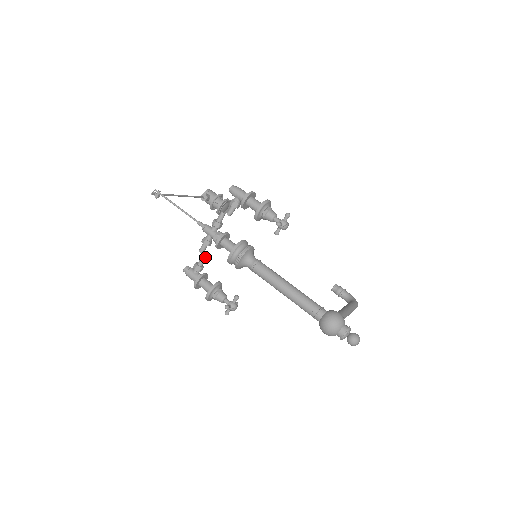
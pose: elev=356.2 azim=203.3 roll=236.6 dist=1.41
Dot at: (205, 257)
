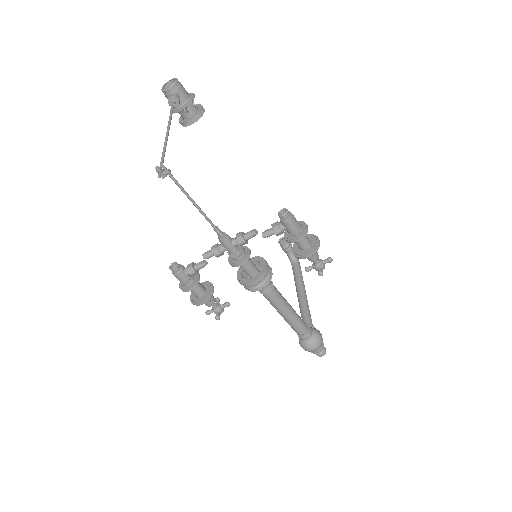
Dot at: occluded
